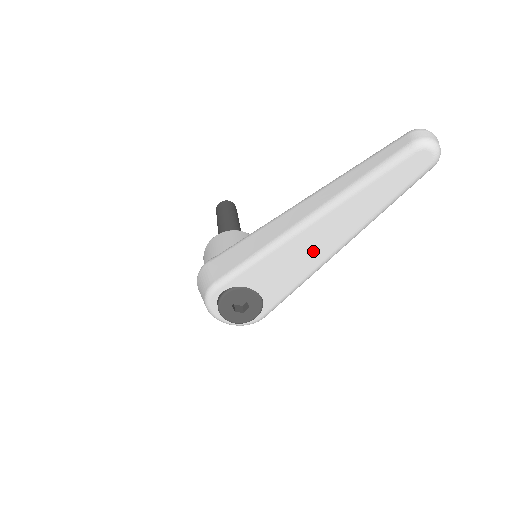
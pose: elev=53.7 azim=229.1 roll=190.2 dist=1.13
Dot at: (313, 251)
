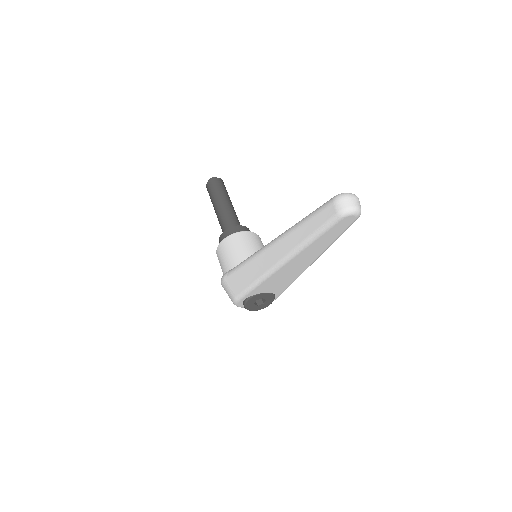
Dot at: (295, 269)
